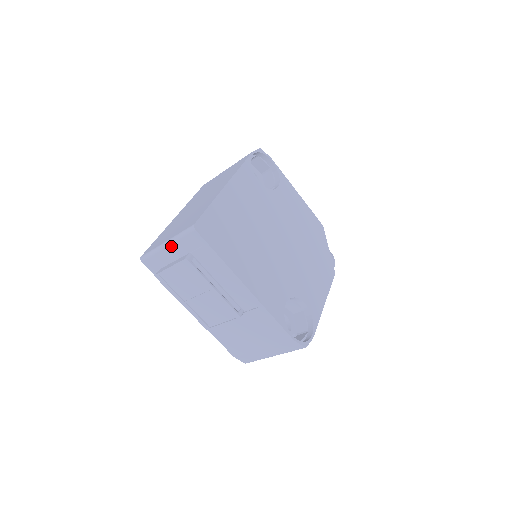
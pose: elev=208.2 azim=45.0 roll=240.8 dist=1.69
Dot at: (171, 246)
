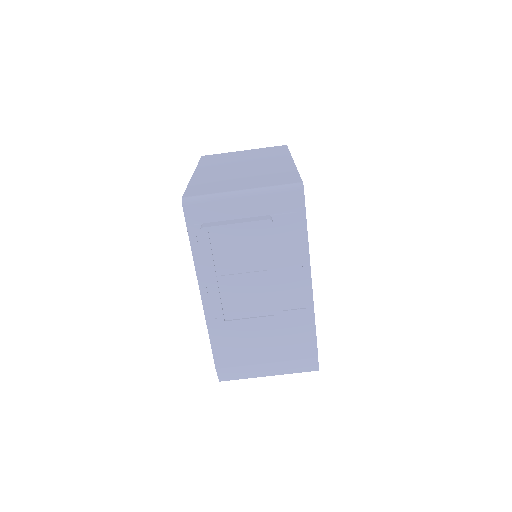
Dot at: (250, 198)
